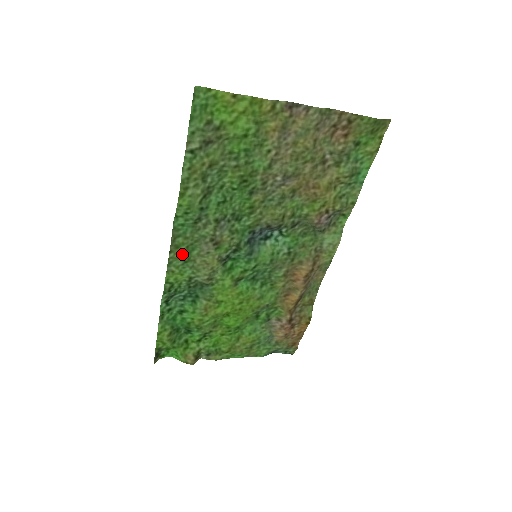
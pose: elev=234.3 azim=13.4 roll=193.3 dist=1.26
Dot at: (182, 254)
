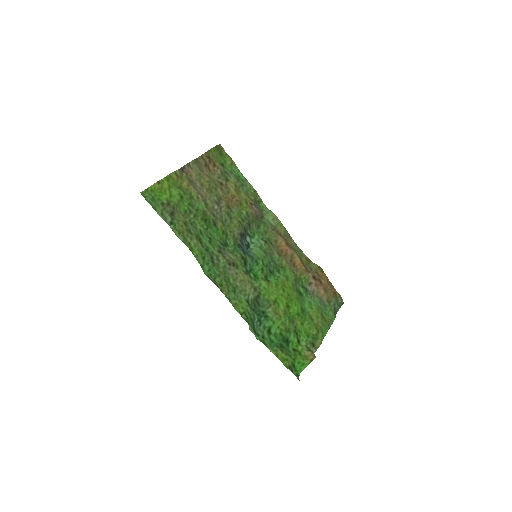
Dot at: (228, 288)
